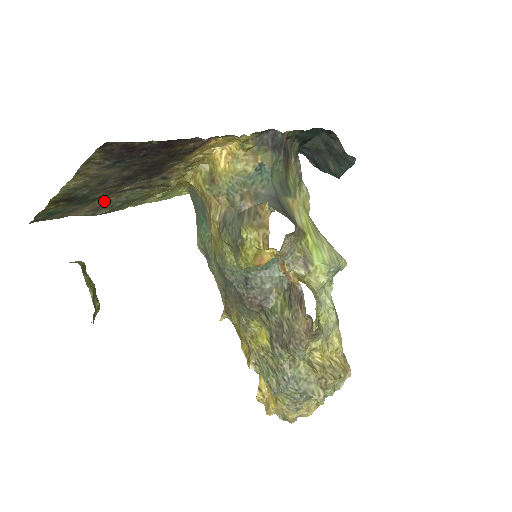
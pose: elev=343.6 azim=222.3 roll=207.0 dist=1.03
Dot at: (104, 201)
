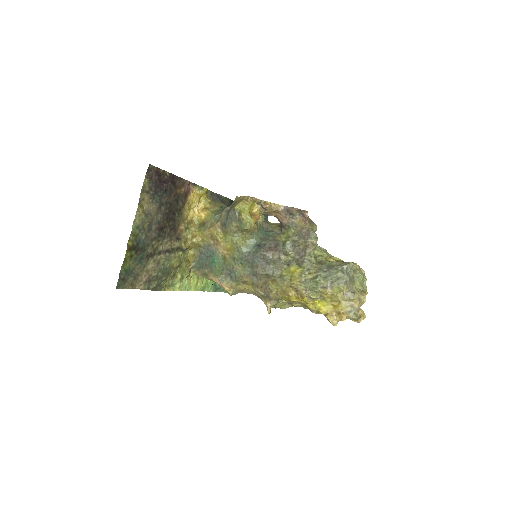
Dot at: (152, 269)
